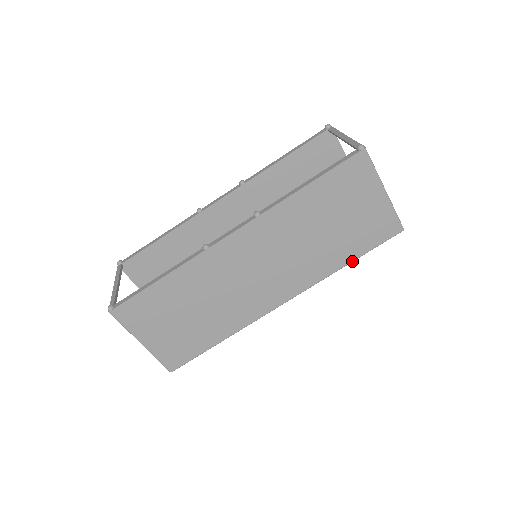
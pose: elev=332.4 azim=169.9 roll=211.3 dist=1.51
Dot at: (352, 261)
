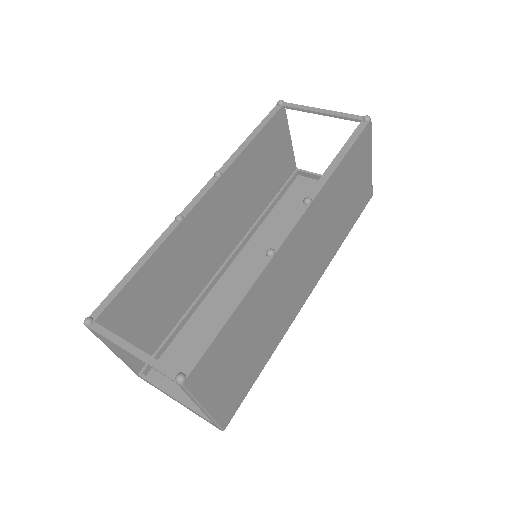
Dot at: occluded
